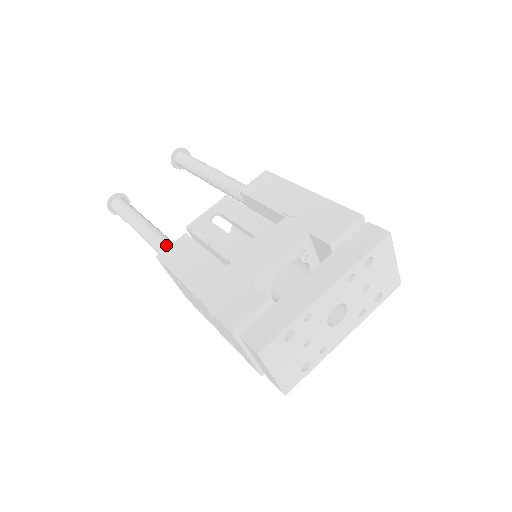
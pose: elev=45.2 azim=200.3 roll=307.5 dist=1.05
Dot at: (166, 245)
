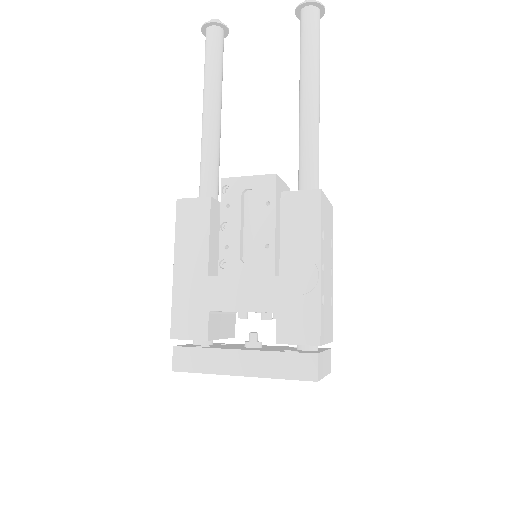
Dot at: (206, 167)
